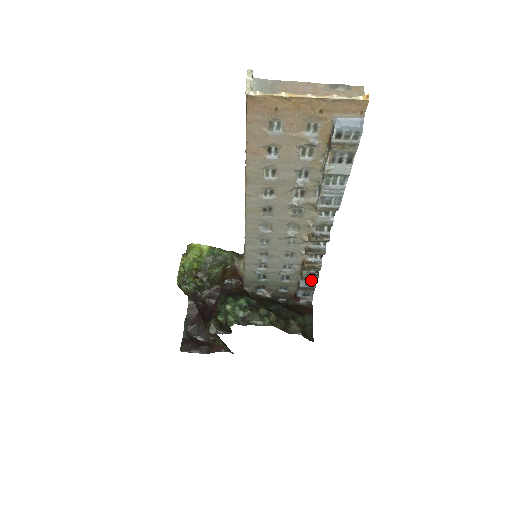
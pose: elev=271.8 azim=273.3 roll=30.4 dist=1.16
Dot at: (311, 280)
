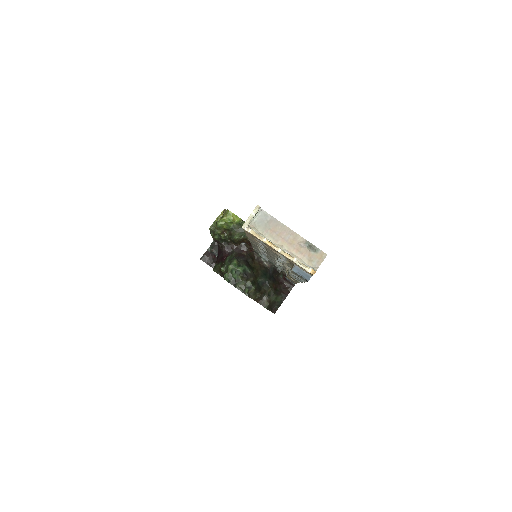
Dot at: (292, 281)
